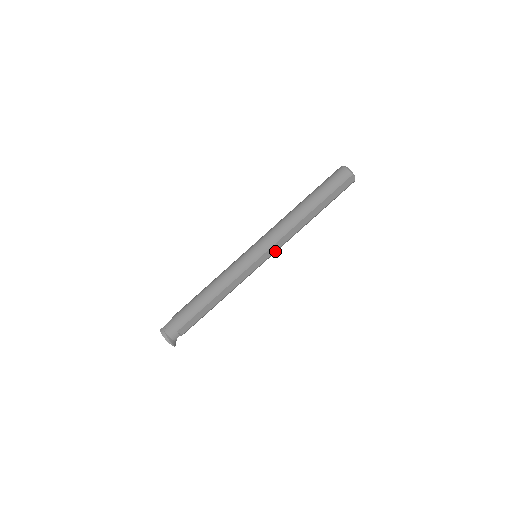
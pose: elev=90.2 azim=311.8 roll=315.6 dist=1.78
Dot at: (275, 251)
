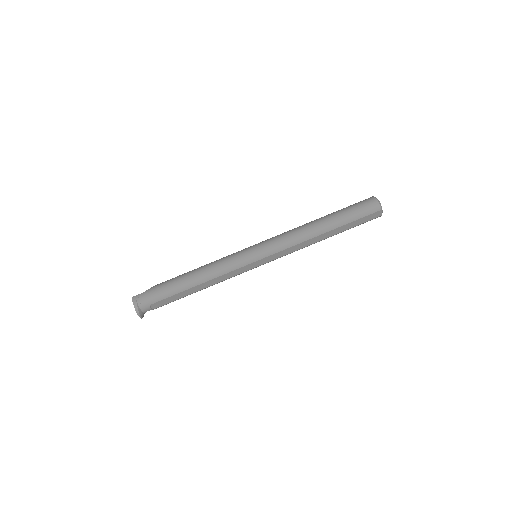
Dot at: (277, 258)
